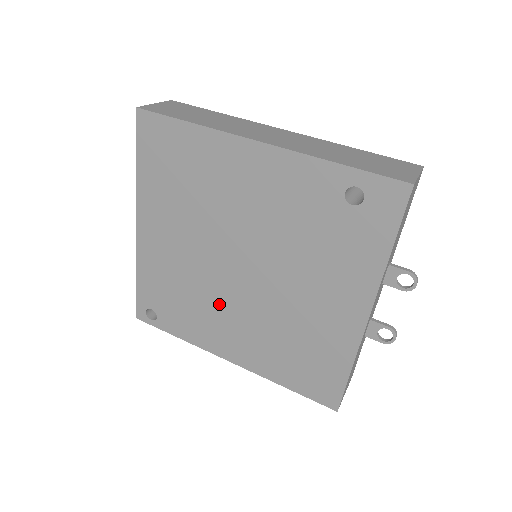
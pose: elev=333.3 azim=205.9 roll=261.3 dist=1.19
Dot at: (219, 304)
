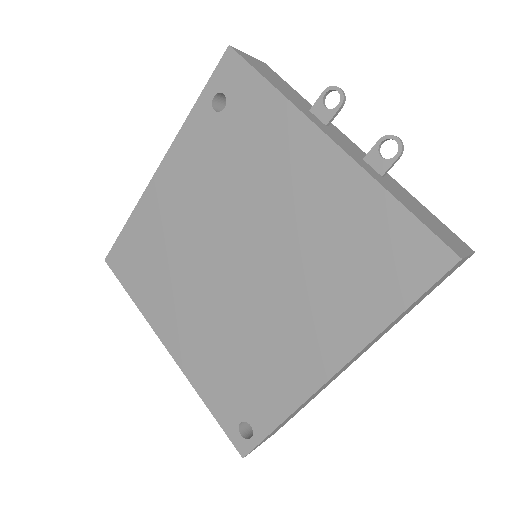
Dot at: (262, 322)
